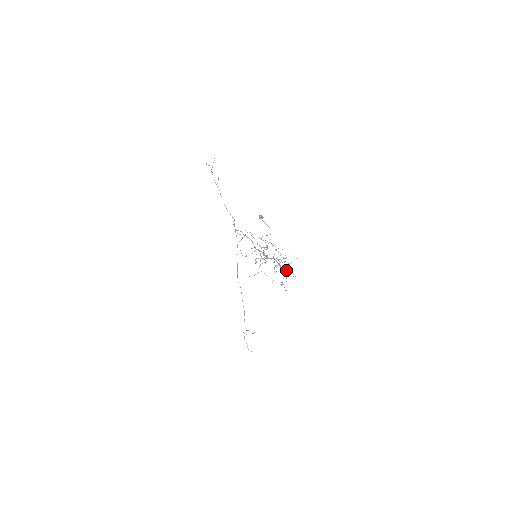
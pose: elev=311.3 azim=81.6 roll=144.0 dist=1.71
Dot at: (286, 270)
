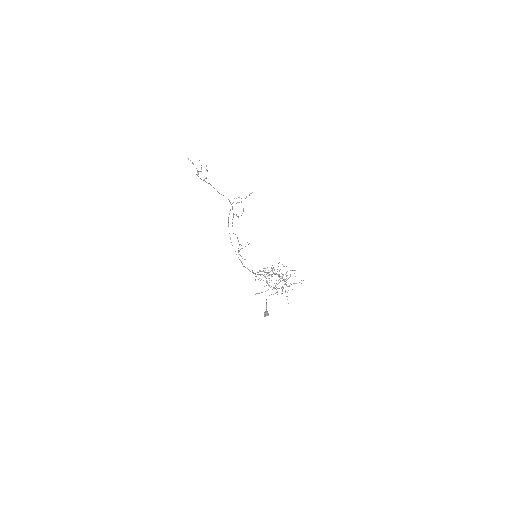
Dot at: occluded
